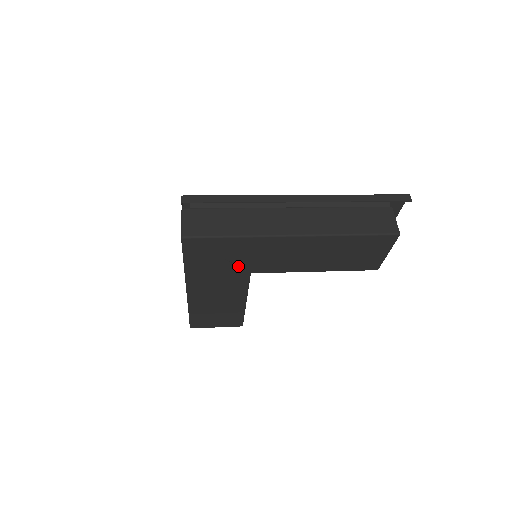
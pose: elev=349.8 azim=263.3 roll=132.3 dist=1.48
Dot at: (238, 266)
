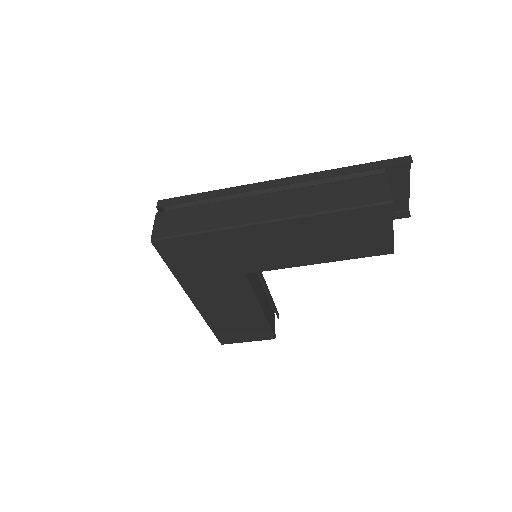
Dot at: (226, 267)
